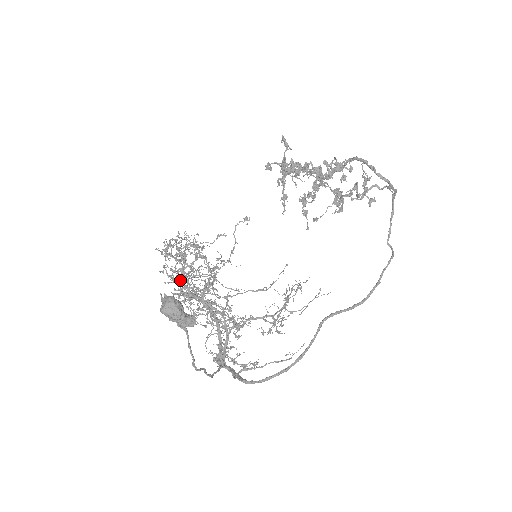
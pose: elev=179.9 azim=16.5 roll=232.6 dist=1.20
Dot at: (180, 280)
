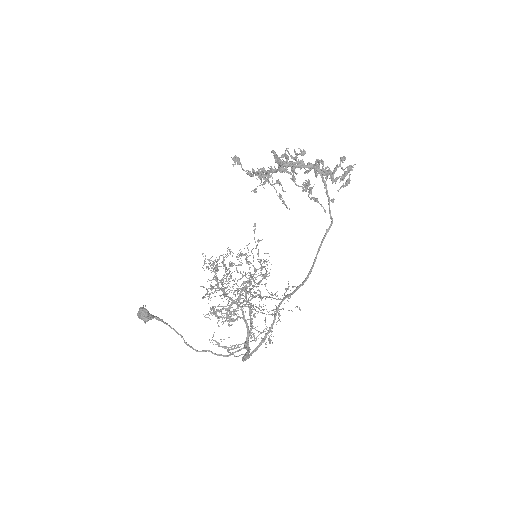
Dot at: (212, 287)
